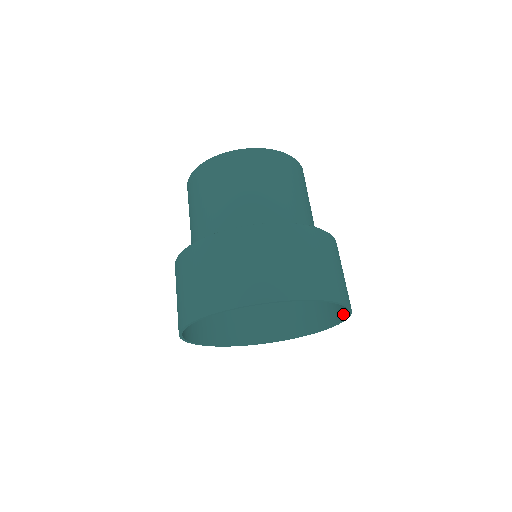
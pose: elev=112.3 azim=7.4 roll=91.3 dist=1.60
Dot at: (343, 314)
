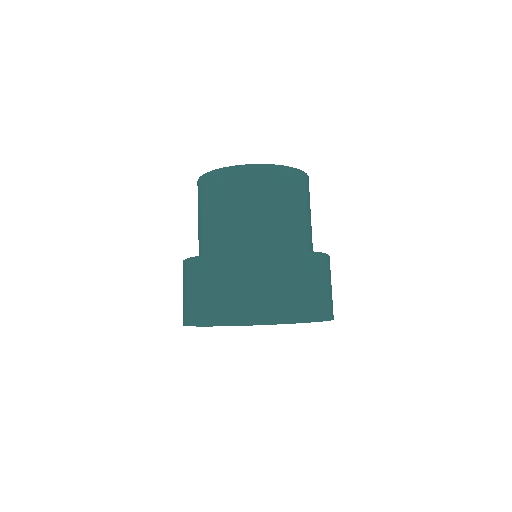
Dot at: occluded
